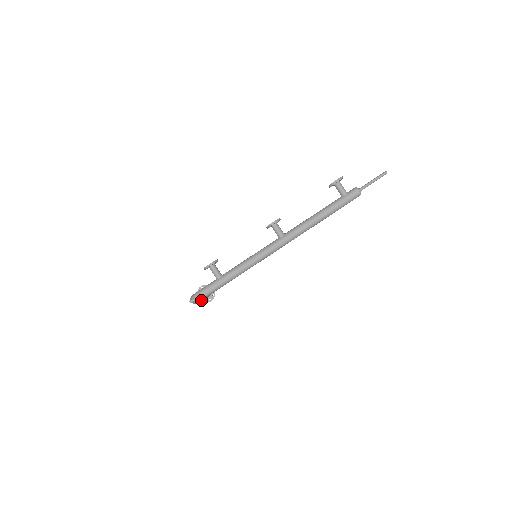
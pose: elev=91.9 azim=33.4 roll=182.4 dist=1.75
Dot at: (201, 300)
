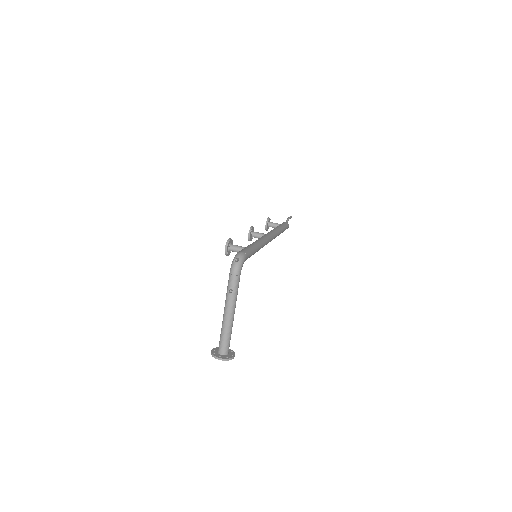
Dot at: (237, 293)
